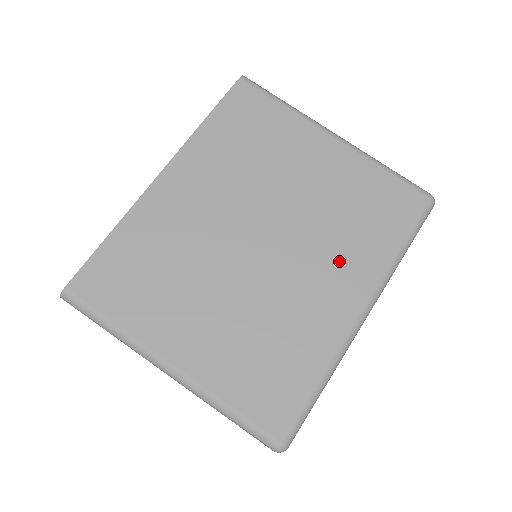
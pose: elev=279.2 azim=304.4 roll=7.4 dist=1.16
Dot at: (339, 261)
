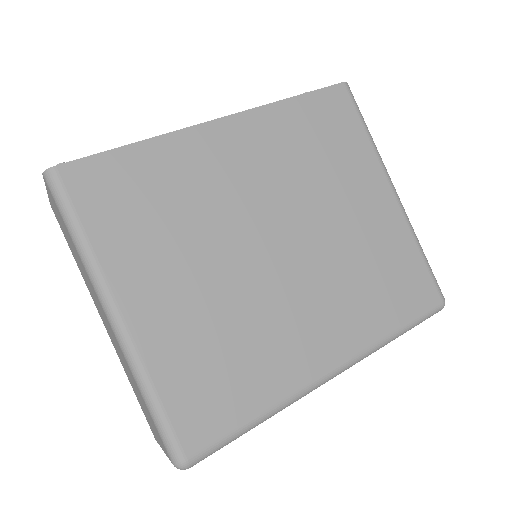
Dot at: (338, 310)
